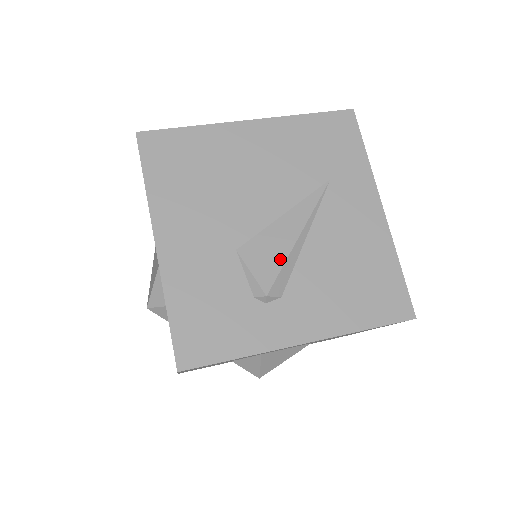
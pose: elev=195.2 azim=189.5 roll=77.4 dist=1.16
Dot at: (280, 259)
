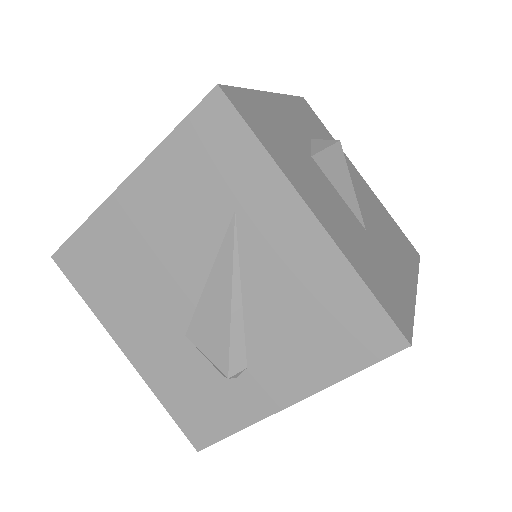
Dot at: (224, 335)
